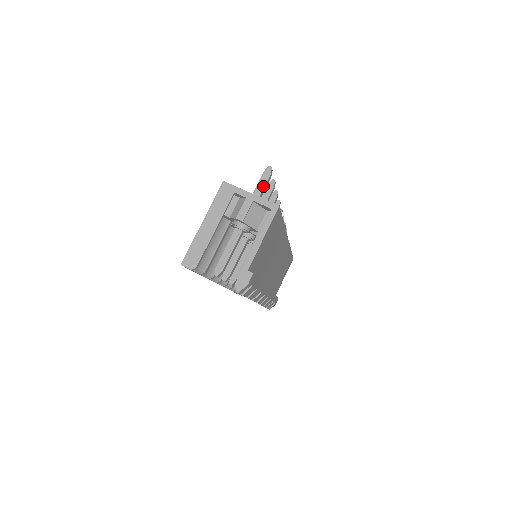
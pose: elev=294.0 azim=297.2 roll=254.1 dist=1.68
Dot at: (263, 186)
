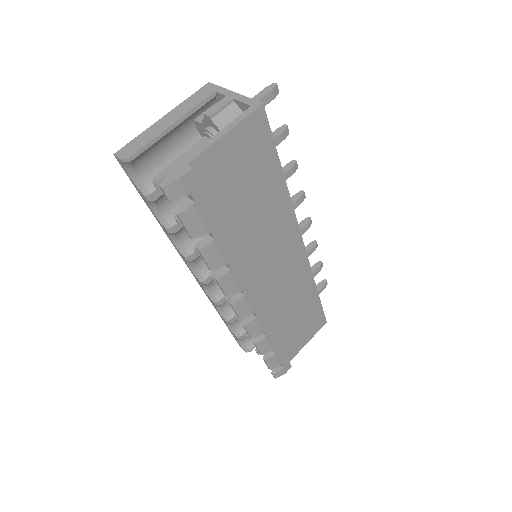
Dot at: (258, 100)
